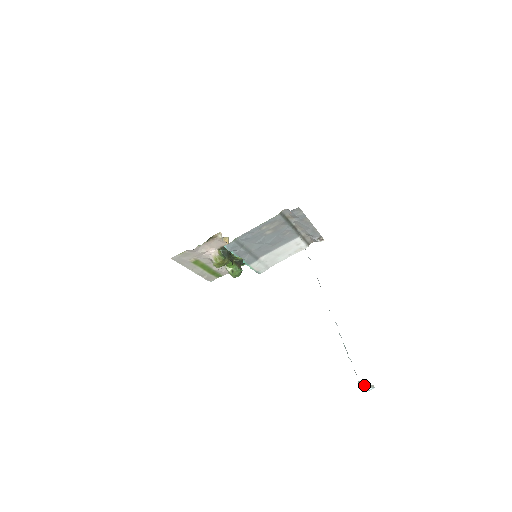
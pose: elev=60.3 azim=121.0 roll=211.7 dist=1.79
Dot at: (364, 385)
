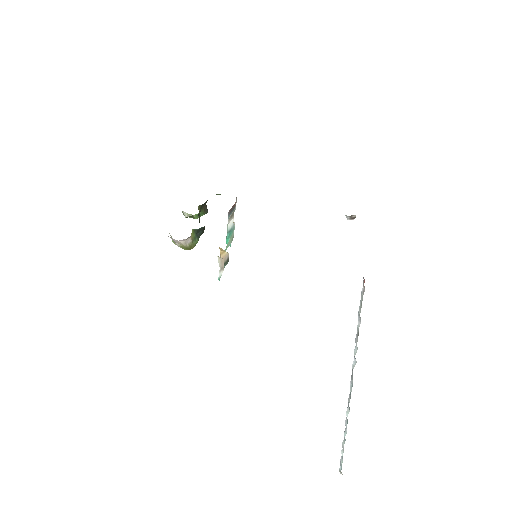
Dot at: occluded
